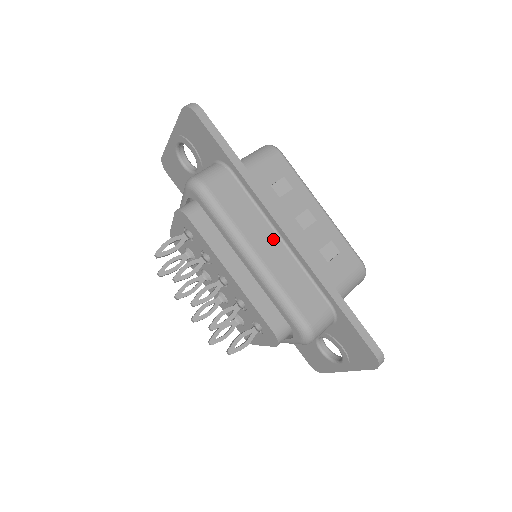
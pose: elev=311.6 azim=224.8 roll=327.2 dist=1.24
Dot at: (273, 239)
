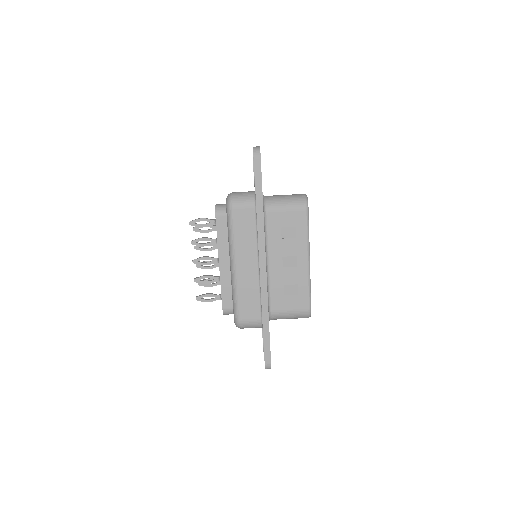
Dot at: (253, 262)
